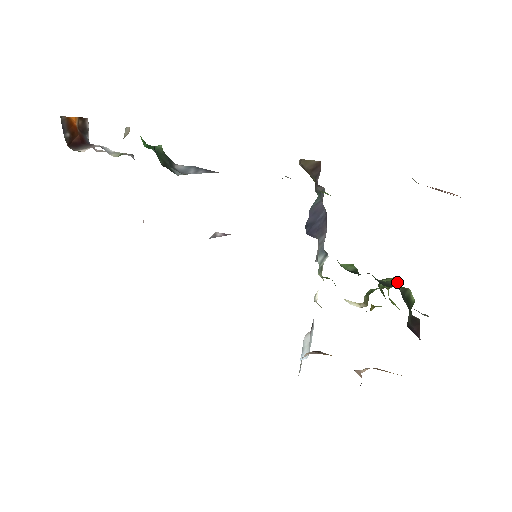
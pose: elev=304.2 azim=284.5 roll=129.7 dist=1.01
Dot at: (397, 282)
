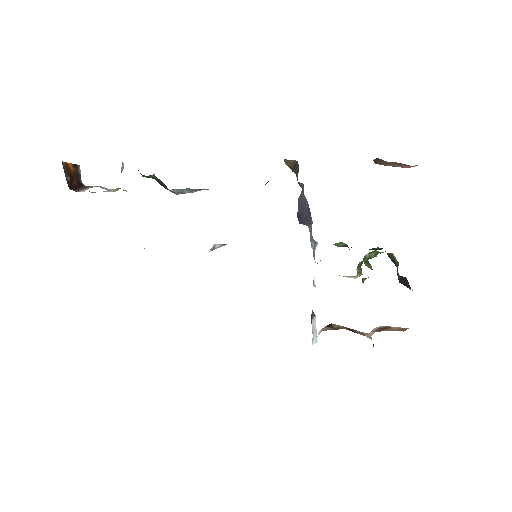
Dot at: occluded
